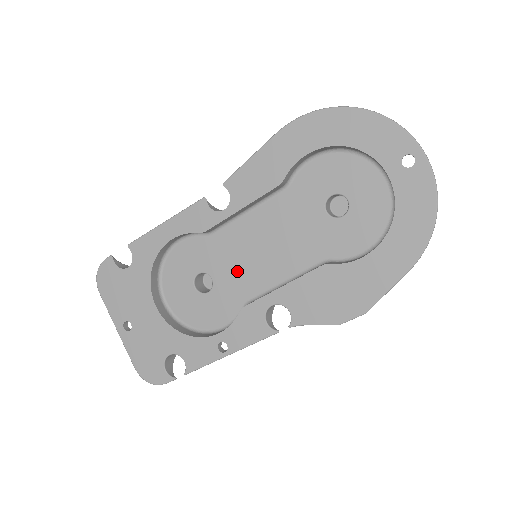
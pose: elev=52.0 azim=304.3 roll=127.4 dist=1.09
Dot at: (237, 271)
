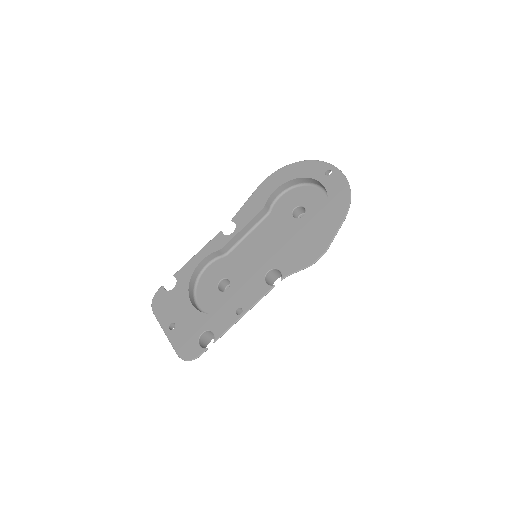
Dot at: (245, 269)
